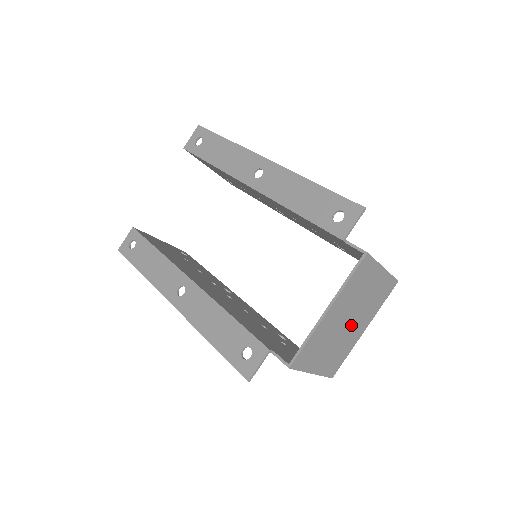
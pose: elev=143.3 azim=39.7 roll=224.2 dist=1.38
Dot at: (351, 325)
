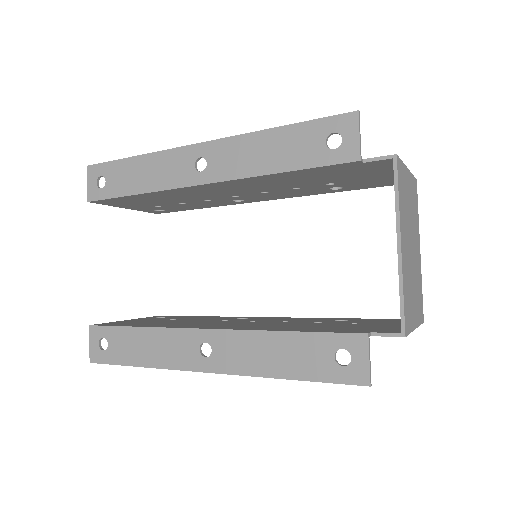
Dot at: (414, 251)
